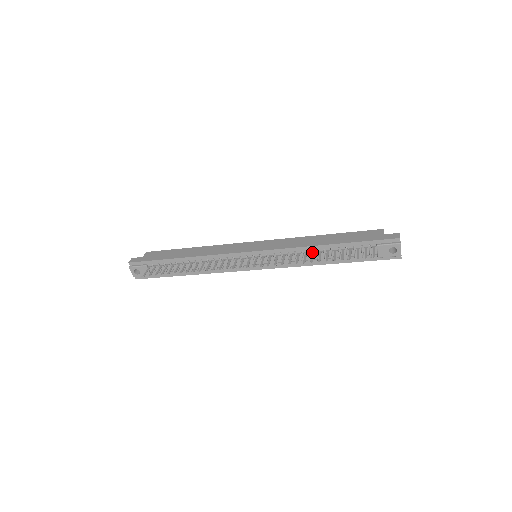
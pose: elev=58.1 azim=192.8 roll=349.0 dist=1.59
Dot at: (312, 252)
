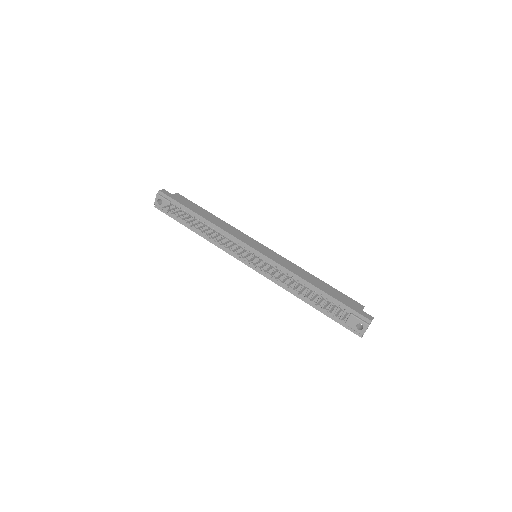
Dot at: (299, 283)
